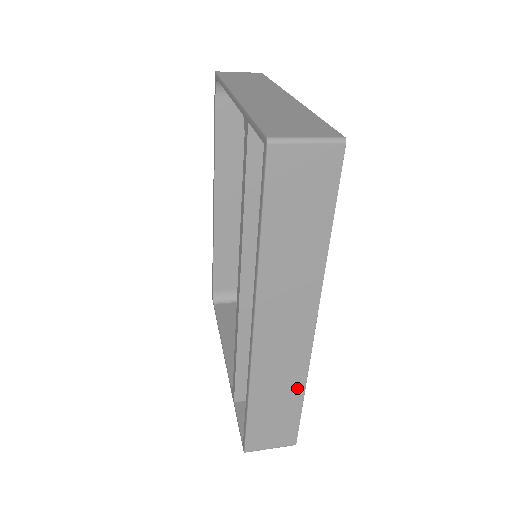
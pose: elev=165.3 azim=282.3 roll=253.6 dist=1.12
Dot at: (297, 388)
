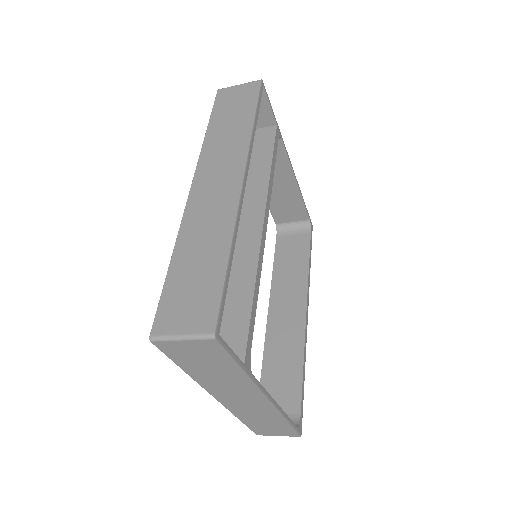
Dot at: (222, 243)
